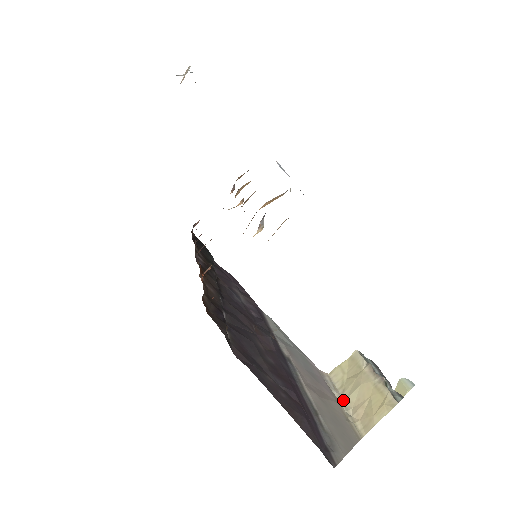
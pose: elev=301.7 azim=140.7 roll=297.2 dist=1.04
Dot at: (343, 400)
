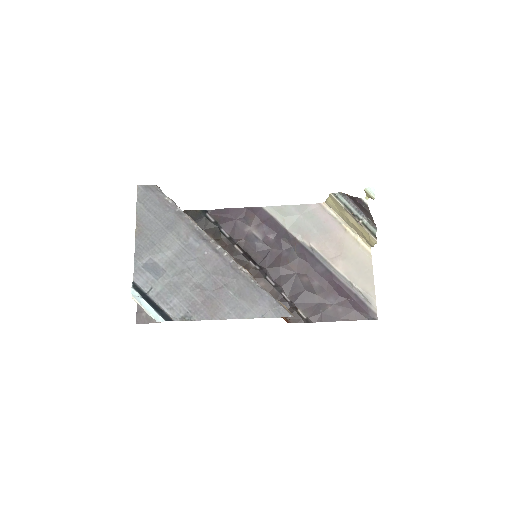
Dot at: (347, 224)
